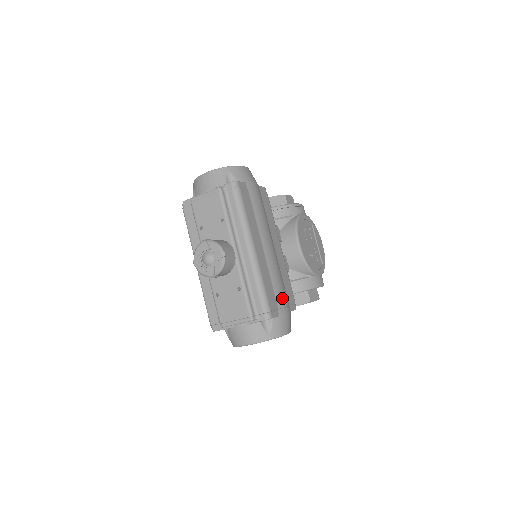
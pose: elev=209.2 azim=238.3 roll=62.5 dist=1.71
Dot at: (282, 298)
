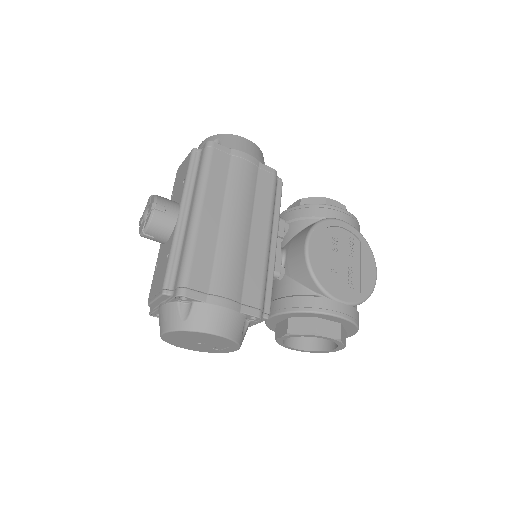
Dot at: (224, 285)
